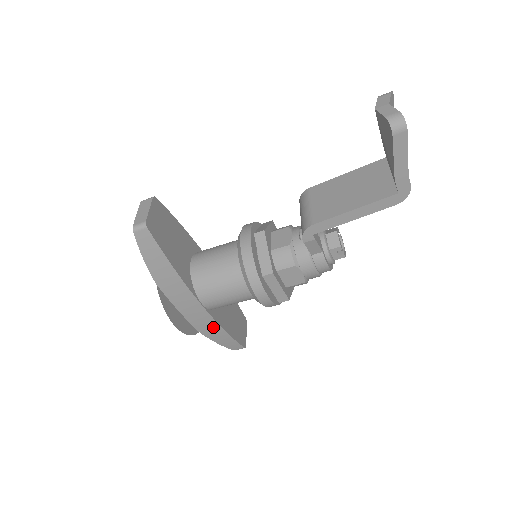
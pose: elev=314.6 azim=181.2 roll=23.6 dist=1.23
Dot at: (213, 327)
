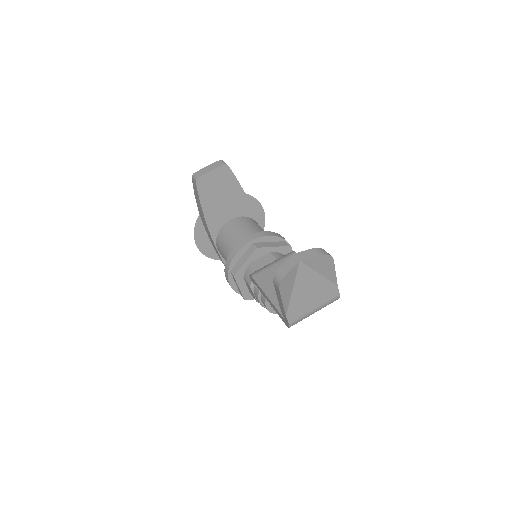
Dot at: occluded
